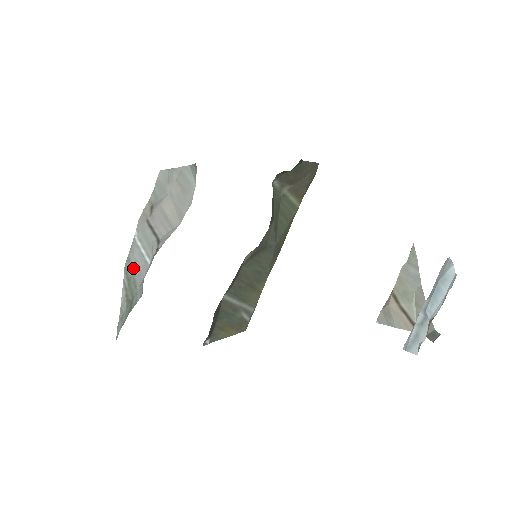
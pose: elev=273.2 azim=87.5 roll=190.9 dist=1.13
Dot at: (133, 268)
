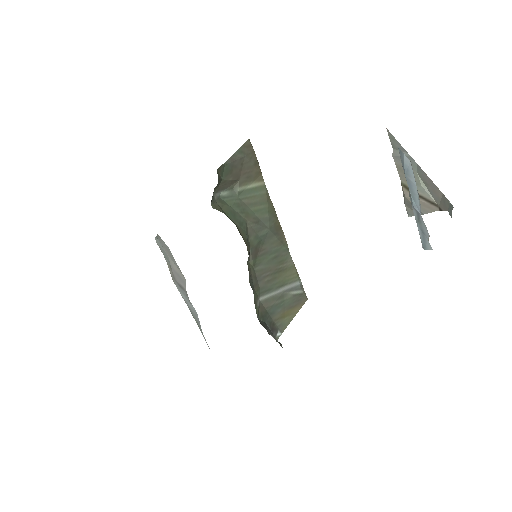
Dot at: (195, 317)
